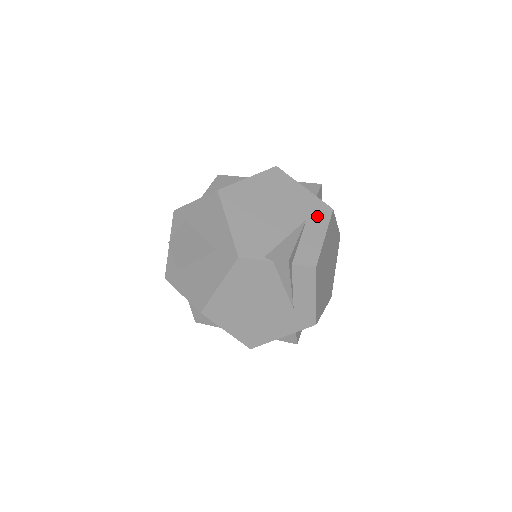
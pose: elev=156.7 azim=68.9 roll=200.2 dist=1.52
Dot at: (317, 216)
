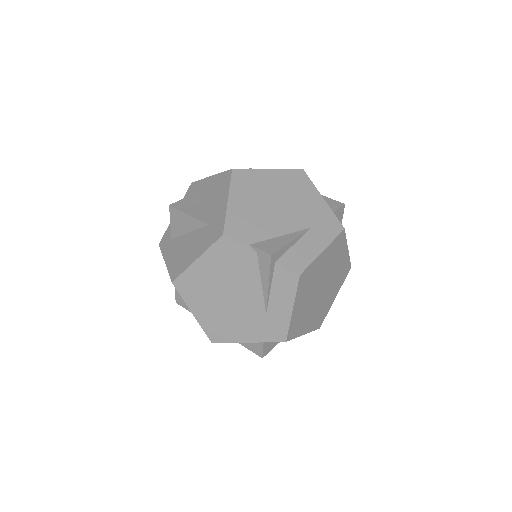
Dot at: (324, 228)
